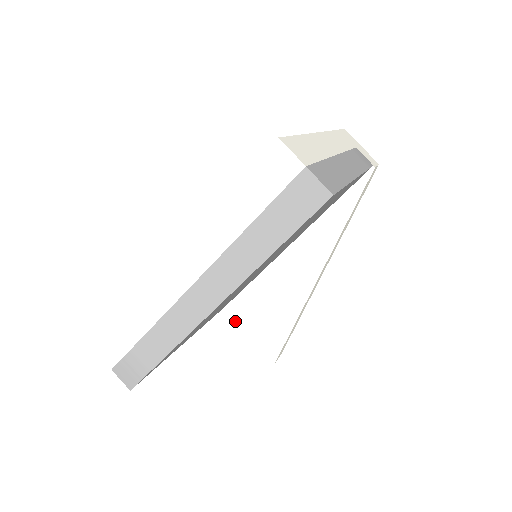
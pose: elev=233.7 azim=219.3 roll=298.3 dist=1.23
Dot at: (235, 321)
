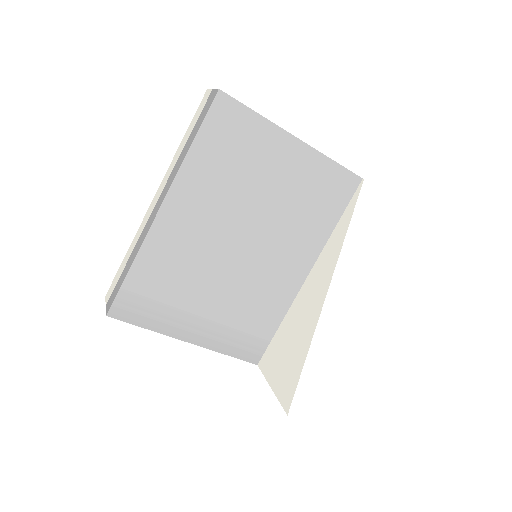
Dot at: (264, 375)
